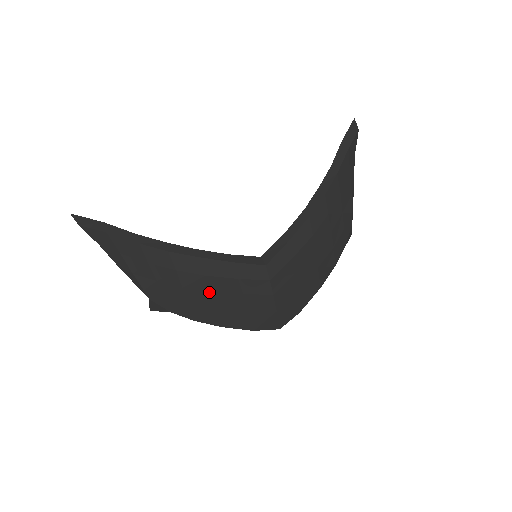
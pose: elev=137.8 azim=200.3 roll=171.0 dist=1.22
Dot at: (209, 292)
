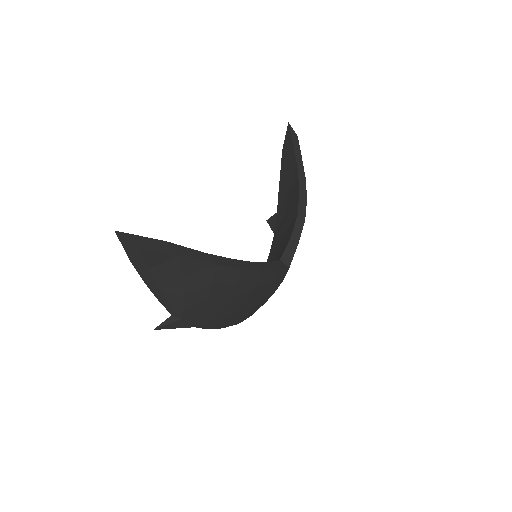
Dot at: (245, 300)
